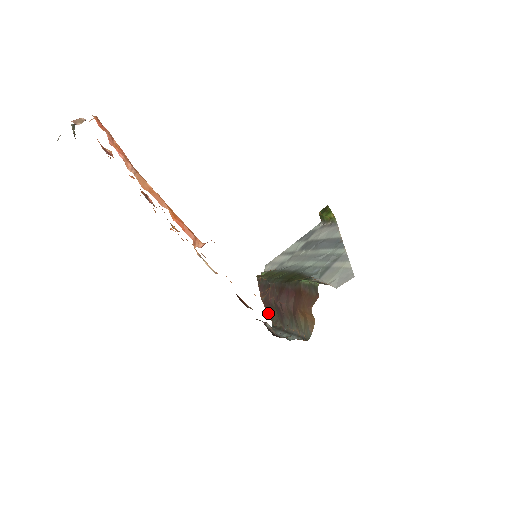
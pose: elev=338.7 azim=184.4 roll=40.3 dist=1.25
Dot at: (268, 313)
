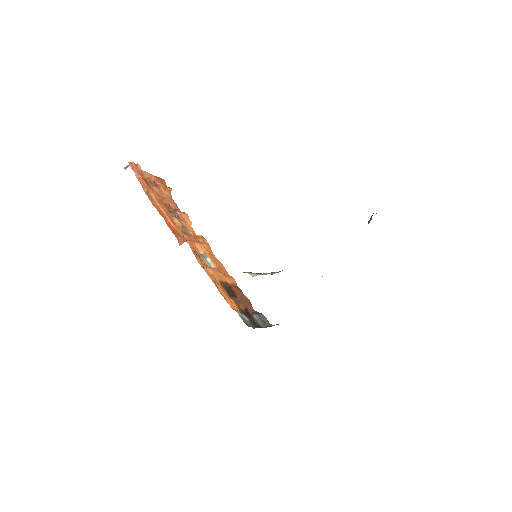
Dot at: occluded
